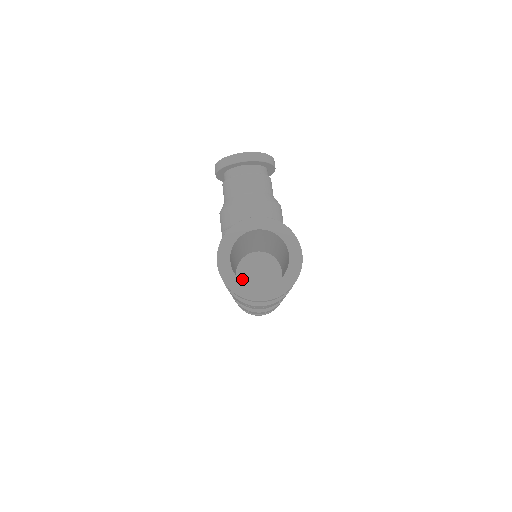
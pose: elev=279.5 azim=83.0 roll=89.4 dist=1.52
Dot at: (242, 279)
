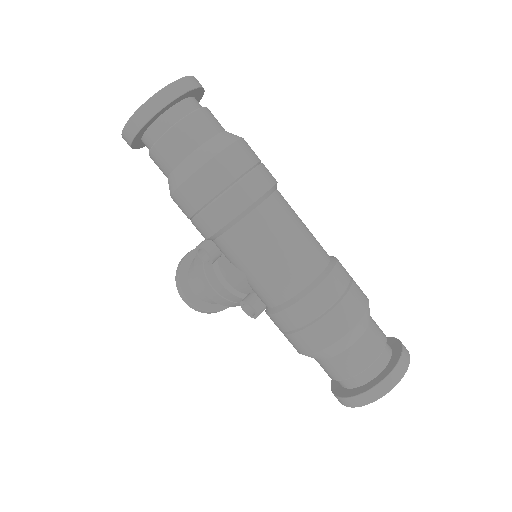
Dot at: occluded
